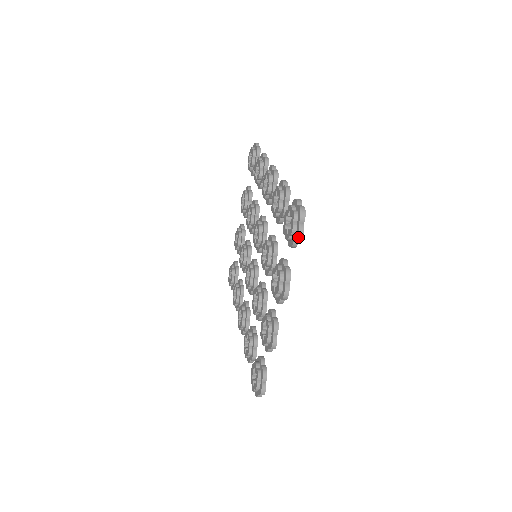
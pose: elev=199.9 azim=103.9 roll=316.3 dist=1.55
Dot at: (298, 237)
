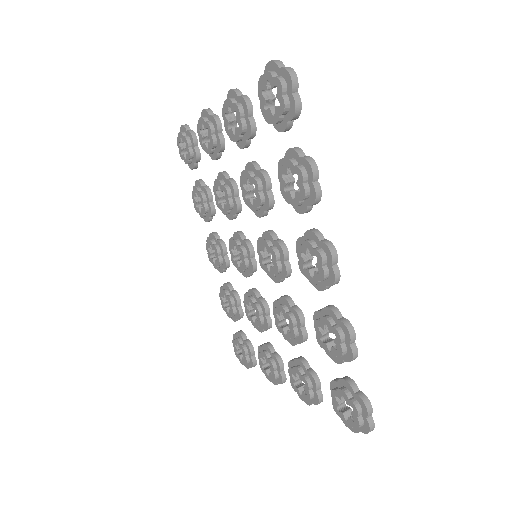
Dot at: (352, 430)
